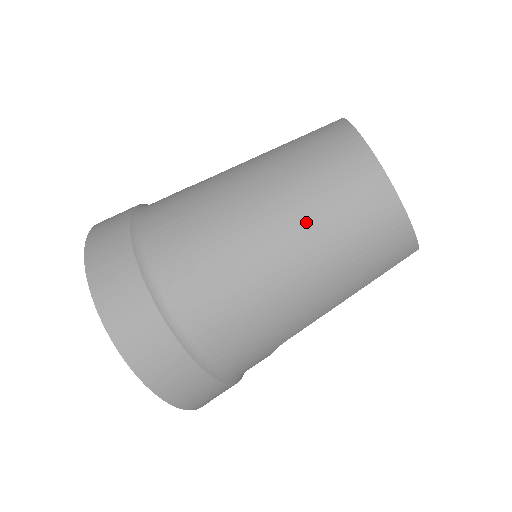
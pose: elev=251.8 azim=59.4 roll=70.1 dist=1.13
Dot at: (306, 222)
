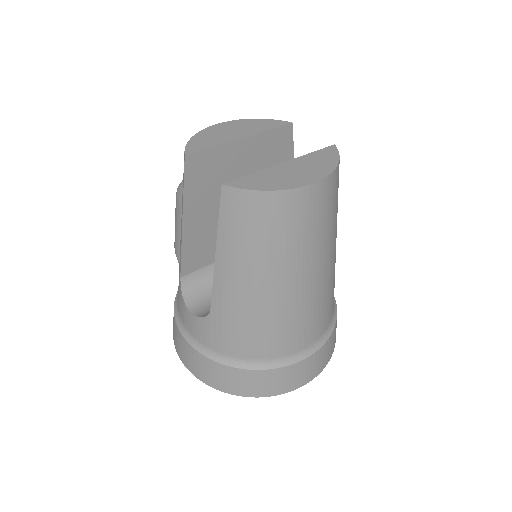
Dot at: (314, 252)
